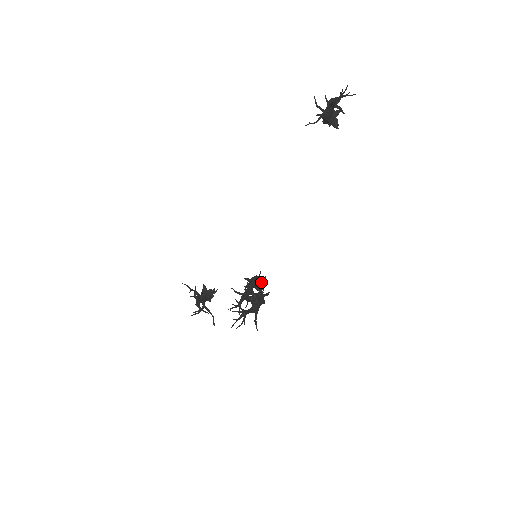
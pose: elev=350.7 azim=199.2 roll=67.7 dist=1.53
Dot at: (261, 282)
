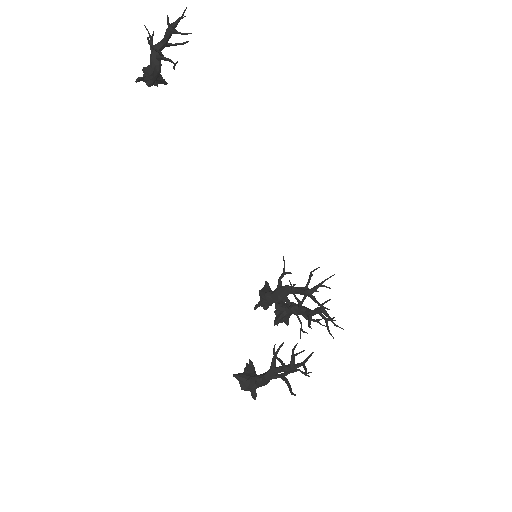
Dot at: (270, 290)
